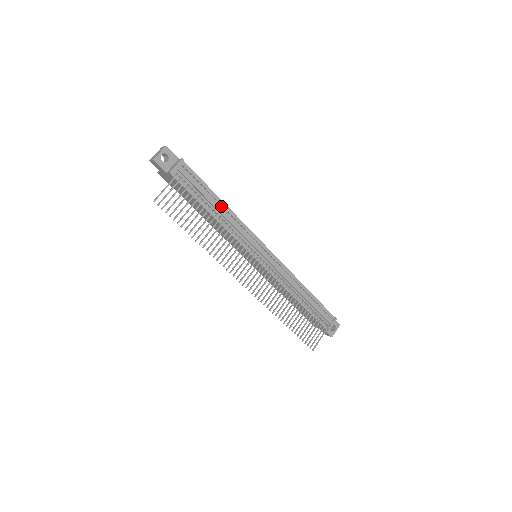
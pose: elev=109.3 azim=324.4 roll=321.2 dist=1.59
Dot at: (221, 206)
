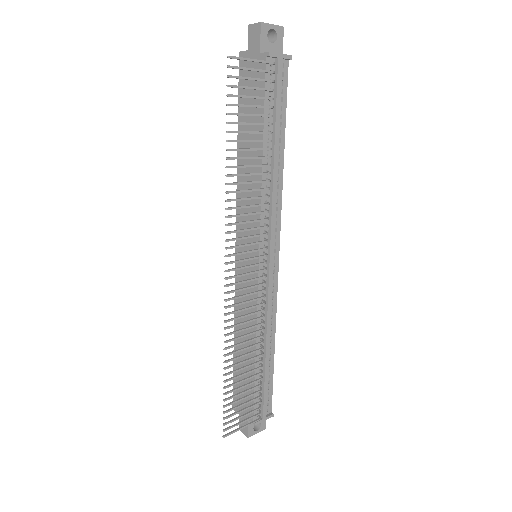
Dot at: occluded
